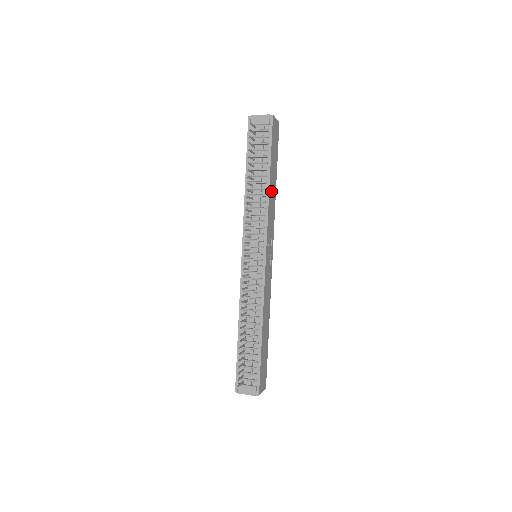
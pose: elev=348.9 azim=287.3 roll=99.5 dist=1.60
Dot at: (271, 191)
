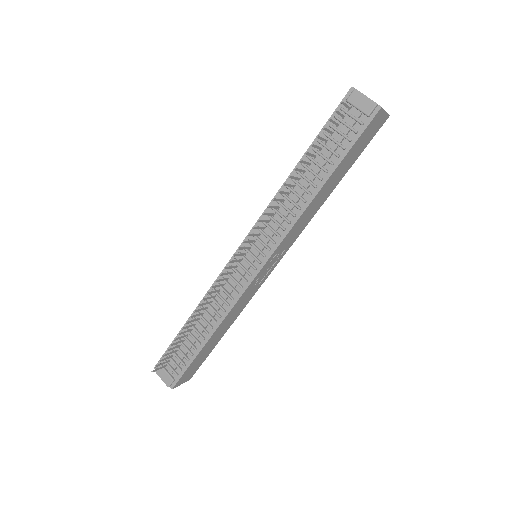
Dot at: (318, 198)
